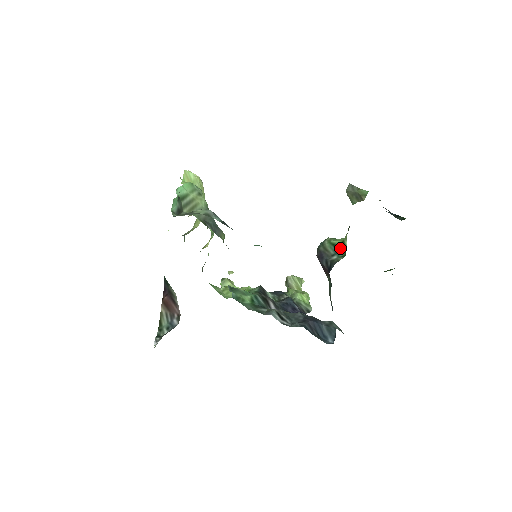
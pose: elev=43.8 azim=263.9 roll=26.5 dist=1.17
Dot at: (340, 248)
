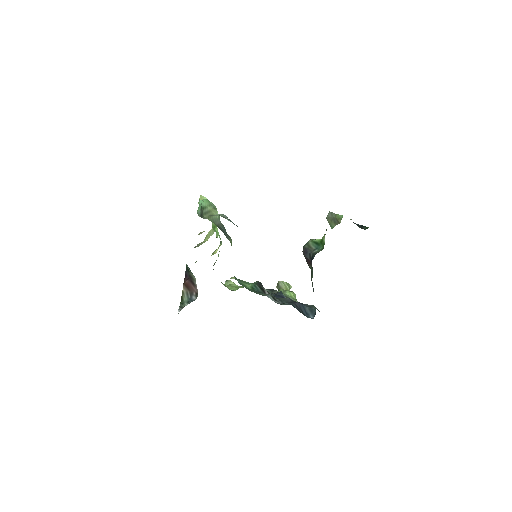
Dot at: (320, 244)
